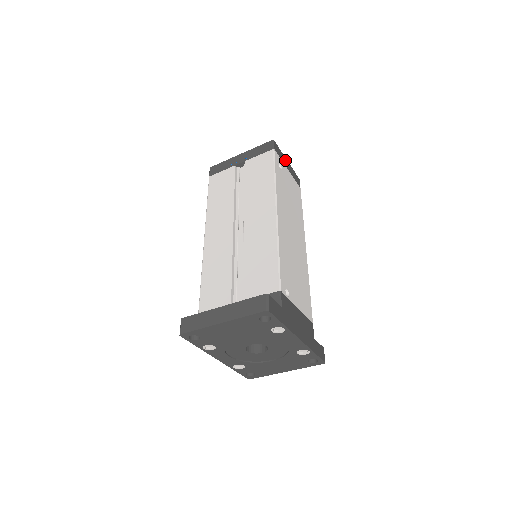
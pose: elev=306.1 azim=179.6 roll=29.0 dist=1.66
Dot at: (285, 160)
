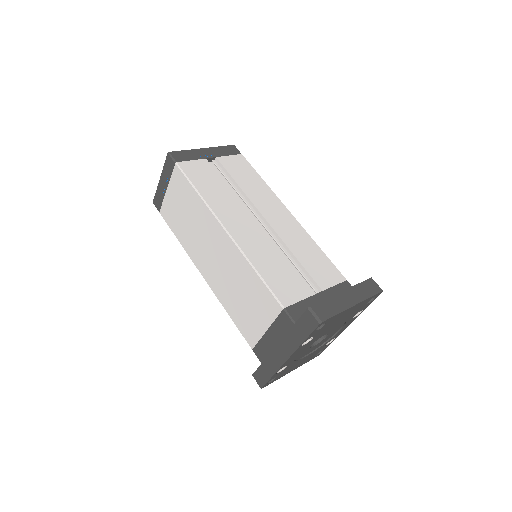
Dot at: occluded
